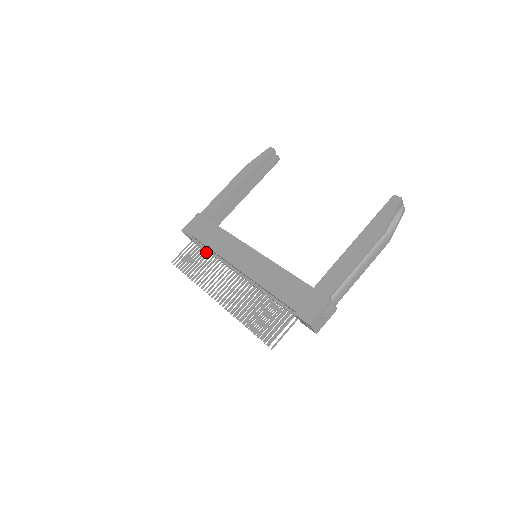
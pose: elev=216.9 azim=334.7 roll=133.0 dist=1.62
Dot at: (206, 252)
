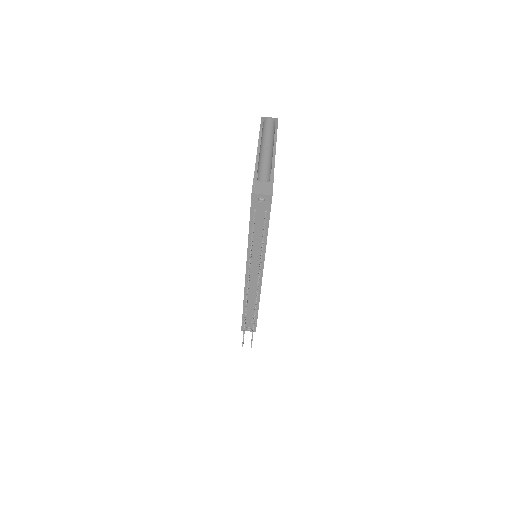
Dot at: occluded
